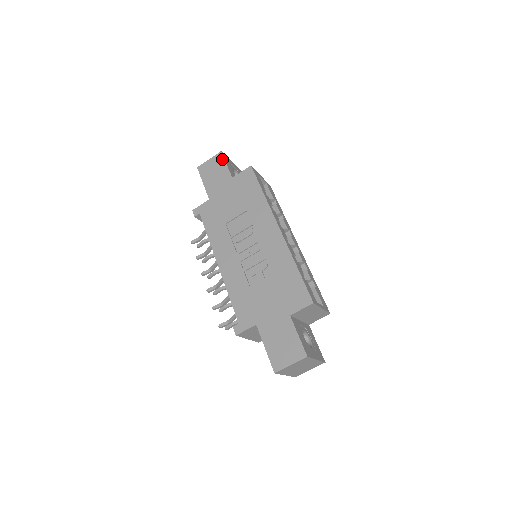
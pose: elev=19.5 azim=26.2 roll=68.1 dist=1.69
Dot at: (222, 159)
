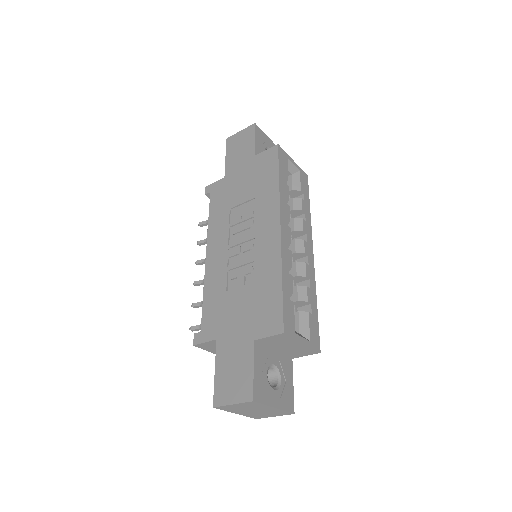
Dot at: (252, 132)
